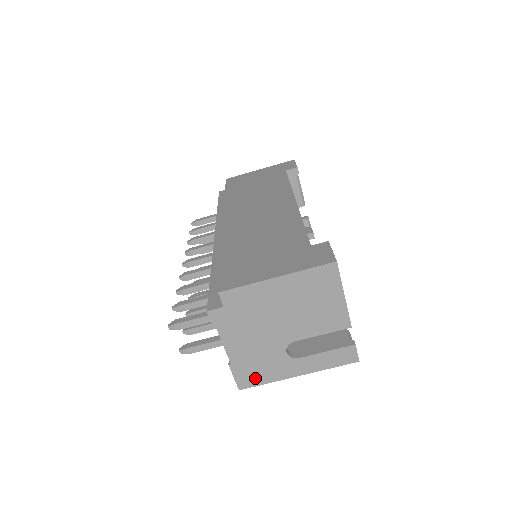
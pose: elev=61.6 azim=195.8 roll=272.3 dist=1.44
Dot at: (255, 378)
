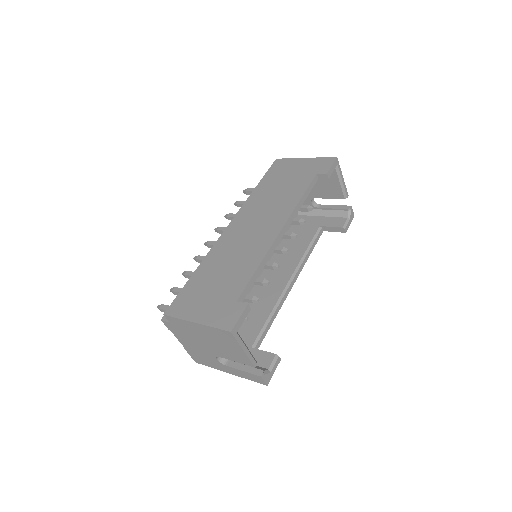
Dot at: (203, 362)
